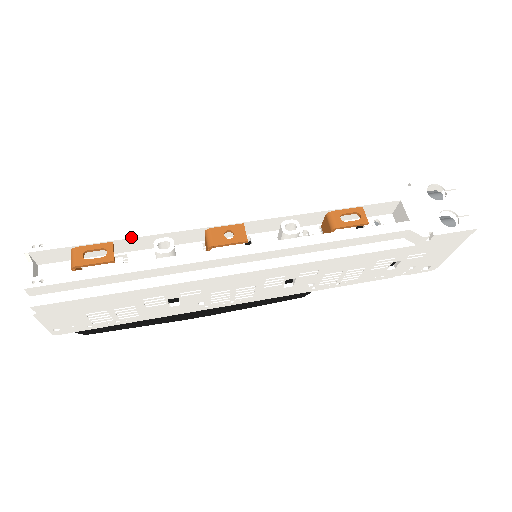
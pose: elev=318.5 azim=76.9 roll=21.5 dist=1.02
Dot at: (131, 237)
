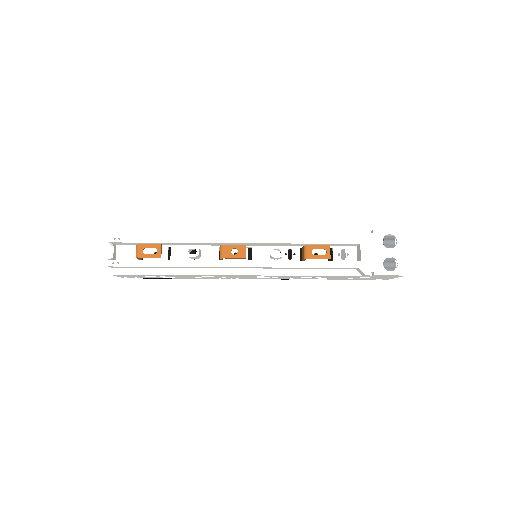
Dot at: (173, 242)
